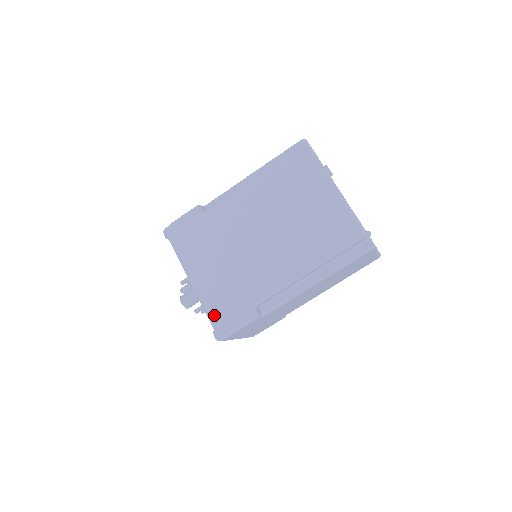
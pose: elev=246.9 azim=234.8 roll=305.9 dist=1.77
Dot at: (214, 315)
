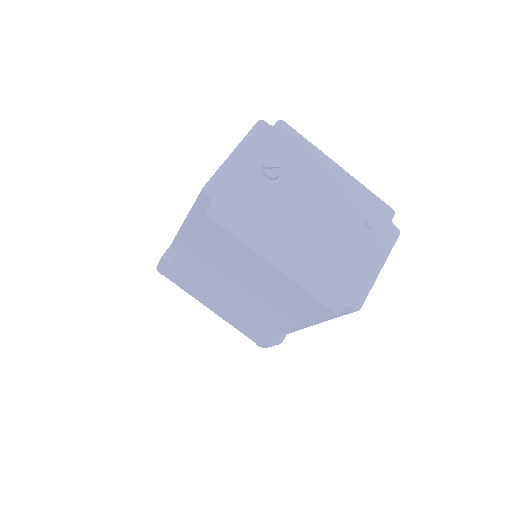
Dot at: (246, 334)
